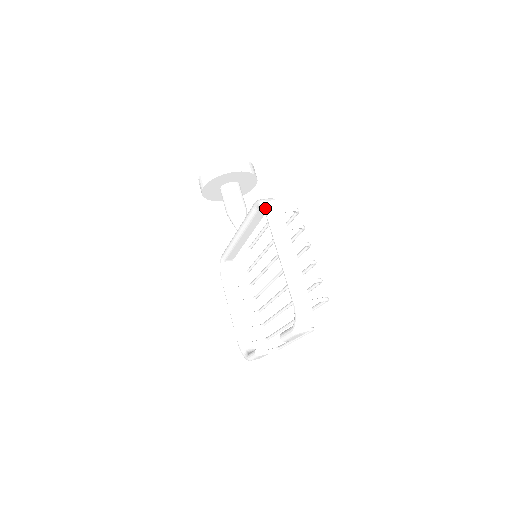
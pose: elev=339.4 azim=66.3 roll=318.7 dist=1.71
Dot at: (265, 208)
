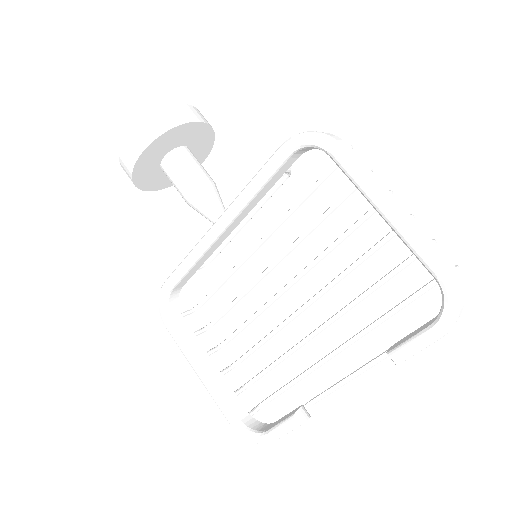
Dot at: (325, 138)
